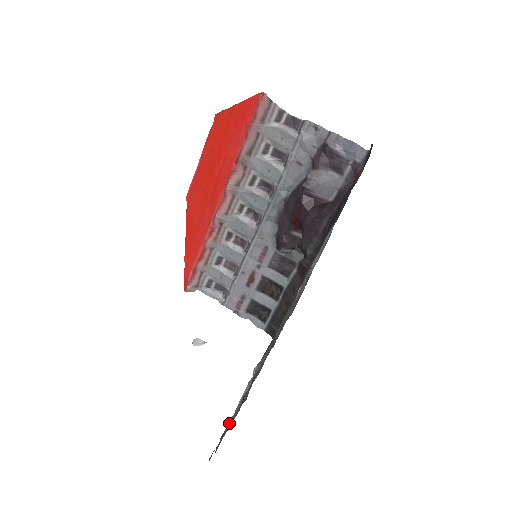
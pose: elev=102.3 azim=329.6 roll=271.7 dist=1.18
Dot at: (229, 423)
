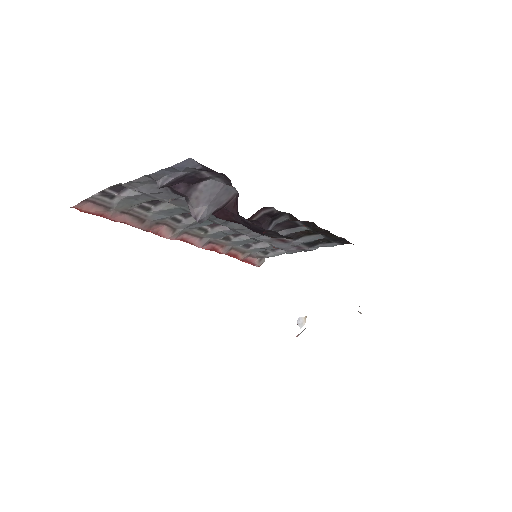
Dot at: occluded
